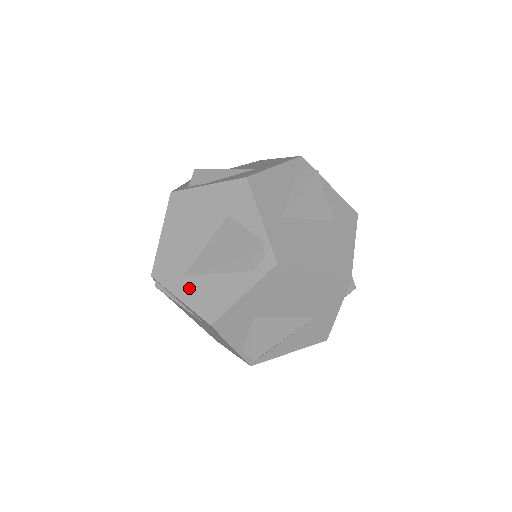
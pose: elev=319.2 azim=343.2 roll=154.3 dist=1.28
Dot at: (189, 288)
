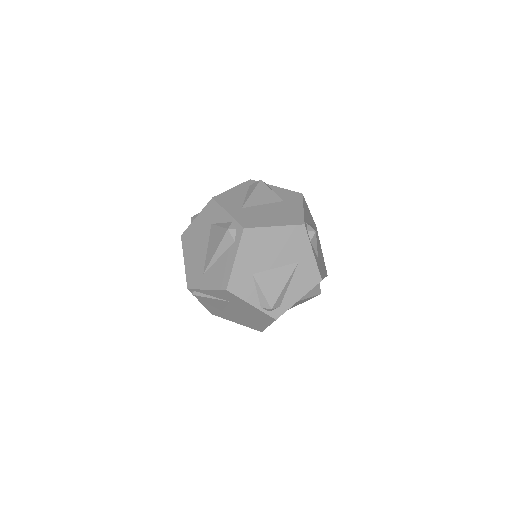
Dot at: (208, 279)
